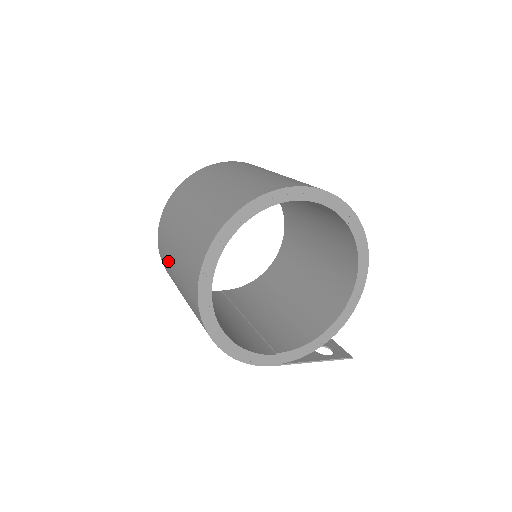
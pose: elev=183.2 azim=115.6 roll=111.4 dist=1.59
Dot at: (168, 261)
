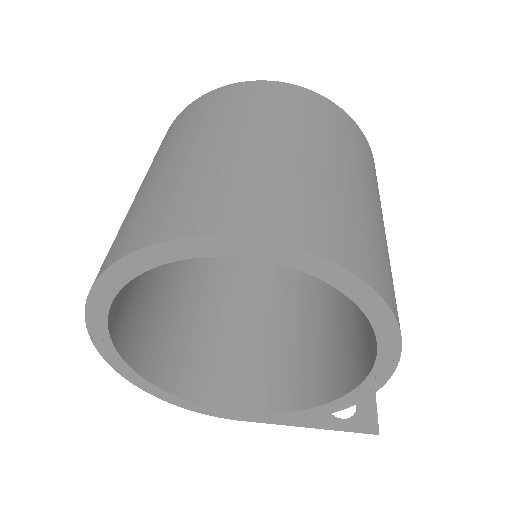
Dot at: occluded
